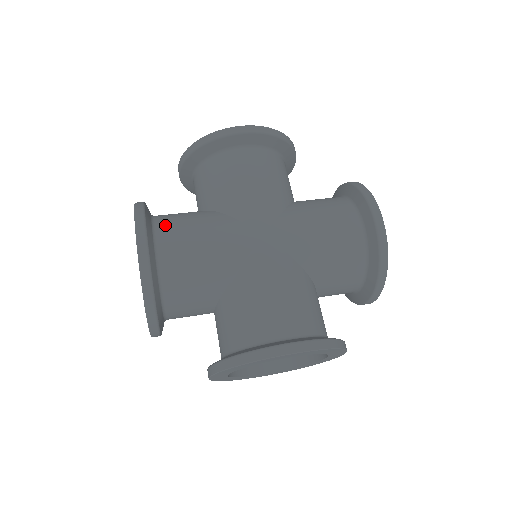
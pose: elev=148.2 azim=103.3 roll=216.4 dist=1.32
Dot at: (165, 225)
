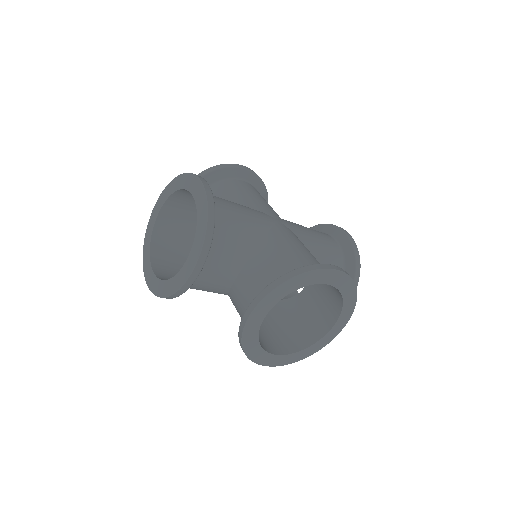
Dot at: occluded
